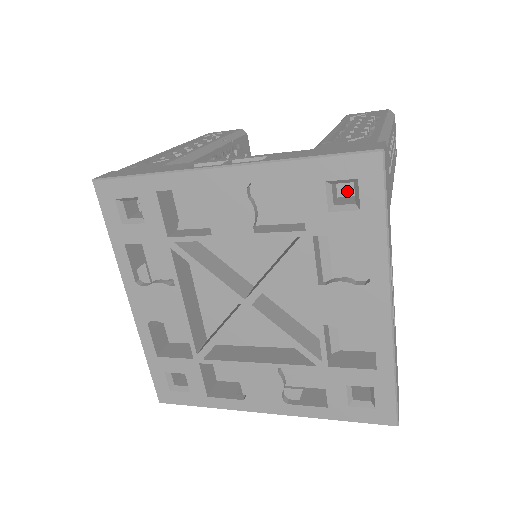
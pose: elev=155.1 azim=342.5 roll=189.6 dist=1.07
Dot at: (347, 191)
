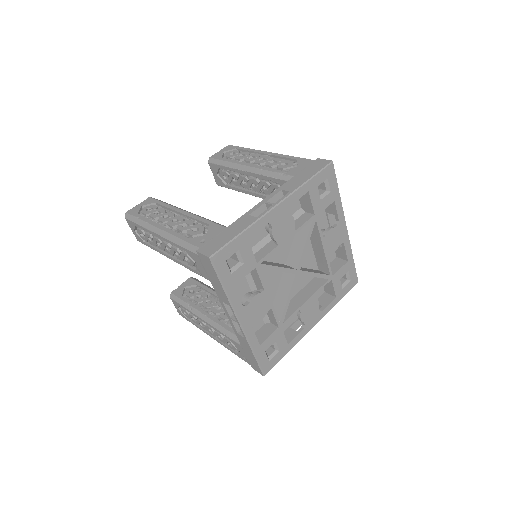
Dot at: occluded
